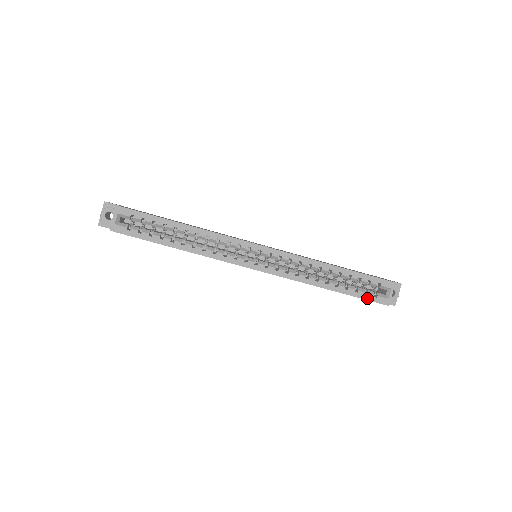
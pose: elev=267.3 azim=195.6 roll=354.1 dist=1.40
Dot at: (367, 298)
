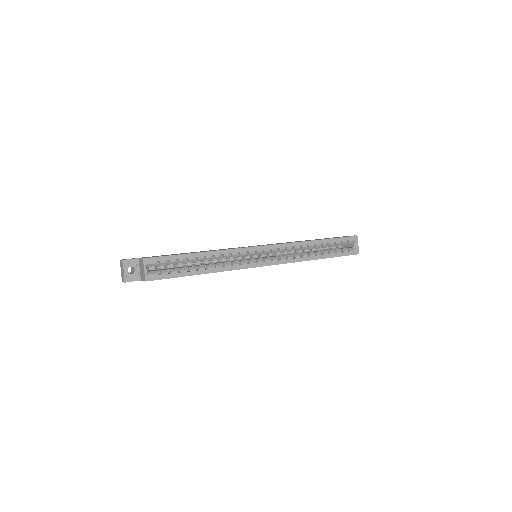
Dot at: (344, 255)
